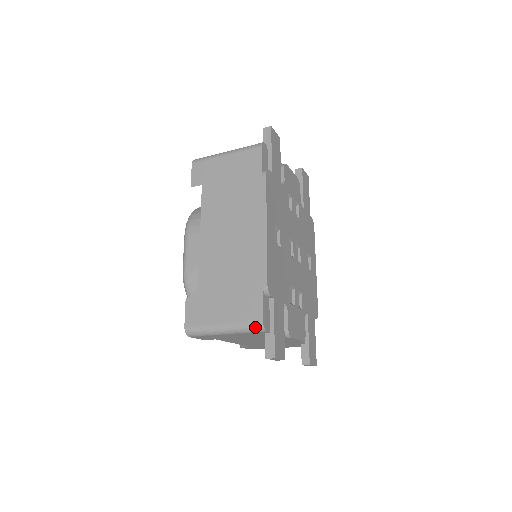
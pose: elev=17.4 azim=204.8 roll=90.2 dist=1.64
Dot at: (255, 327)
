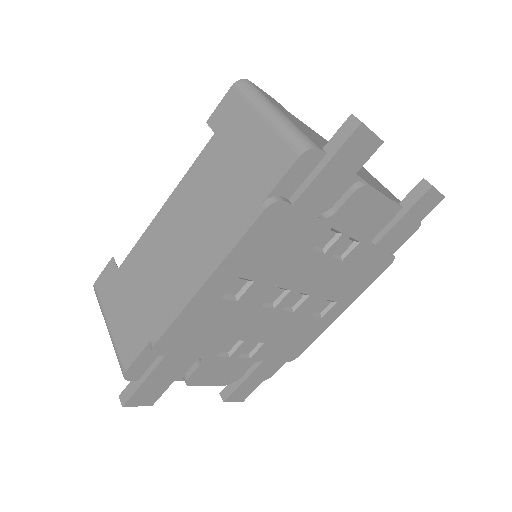
Dot at: (120, 366)
